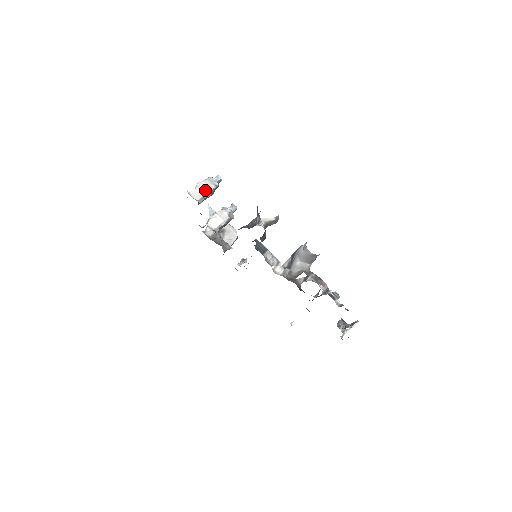
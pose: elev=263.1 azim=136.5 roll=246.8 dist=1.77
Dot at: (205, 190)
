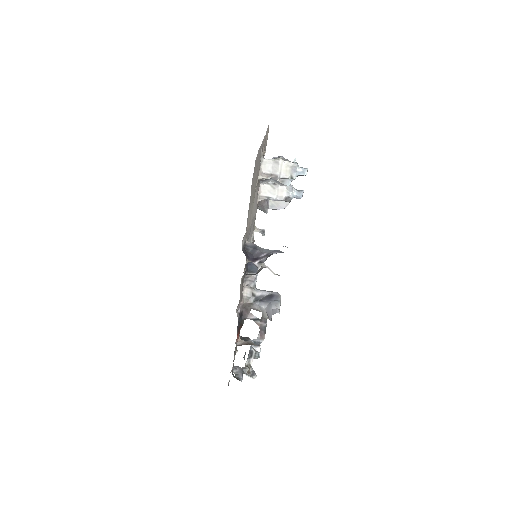
Dot at: (278, 172)
